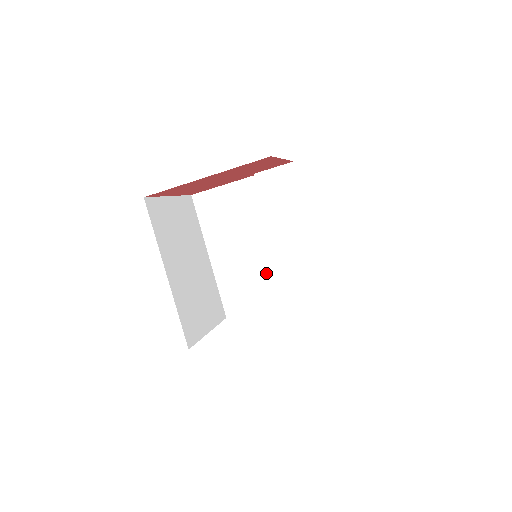
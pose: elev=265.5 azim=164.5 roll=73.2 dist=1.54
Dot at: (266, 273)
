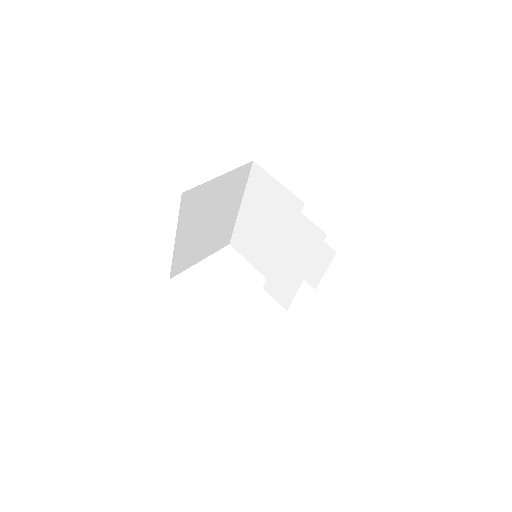
Dot at: (267, 254)
